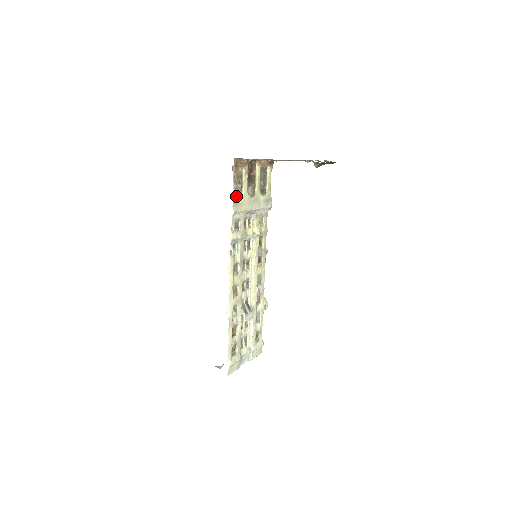
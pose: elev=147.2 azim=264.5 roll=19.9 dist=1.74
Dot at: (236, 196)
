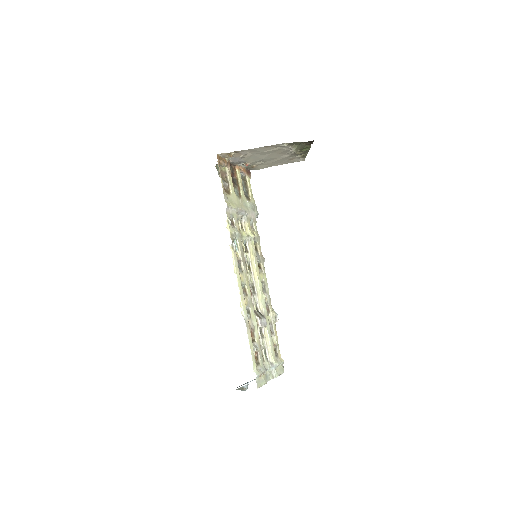
Dot at: (225, 192)
